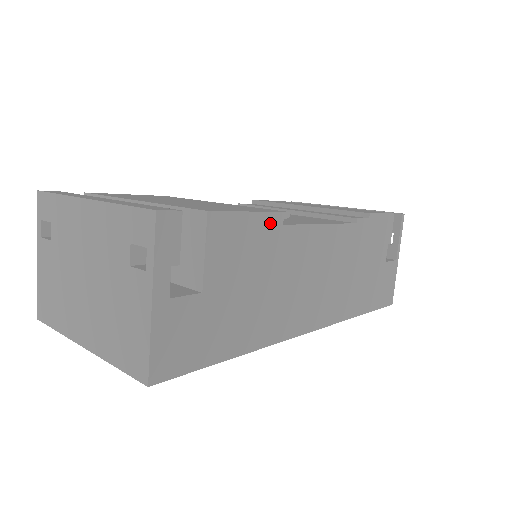
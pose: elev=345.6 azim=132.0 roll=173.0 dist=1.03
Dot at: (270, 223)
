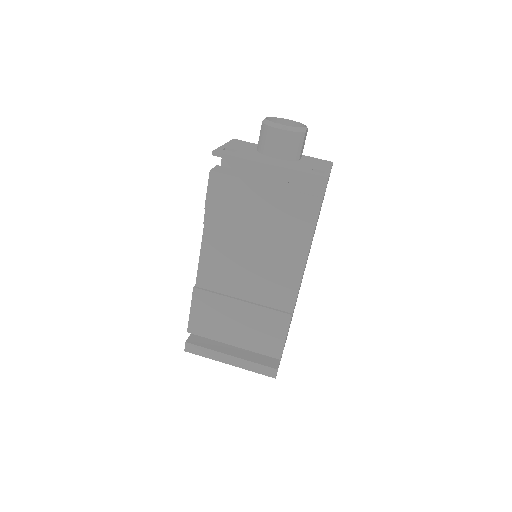
Dot at: occluded
